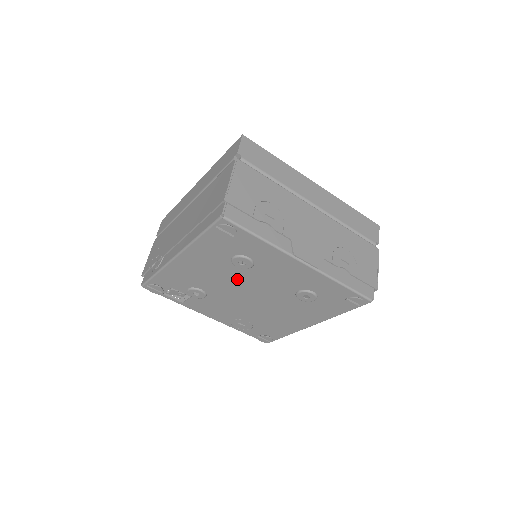
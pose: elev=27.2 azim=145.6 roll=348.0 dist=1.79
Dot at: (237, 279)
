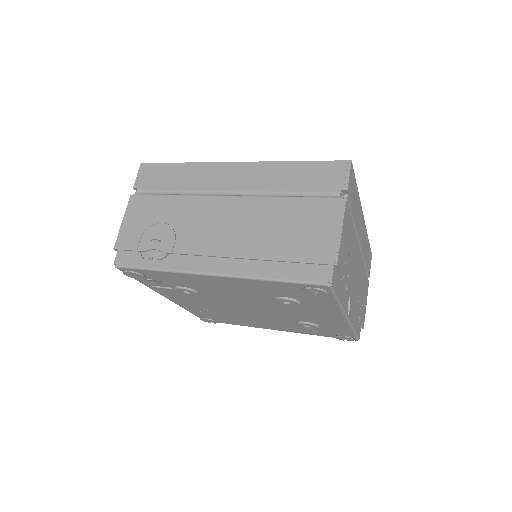
Dot at: (256, 302)
